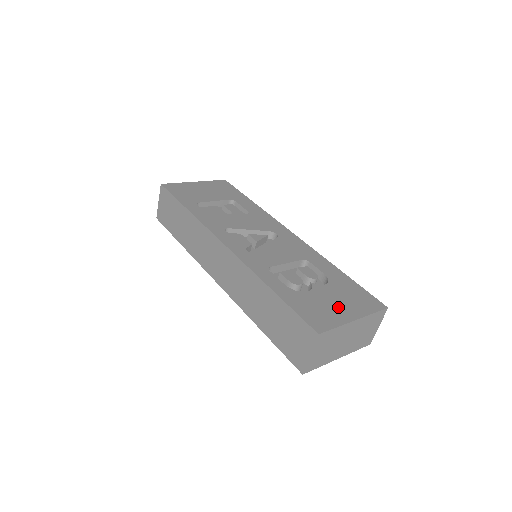
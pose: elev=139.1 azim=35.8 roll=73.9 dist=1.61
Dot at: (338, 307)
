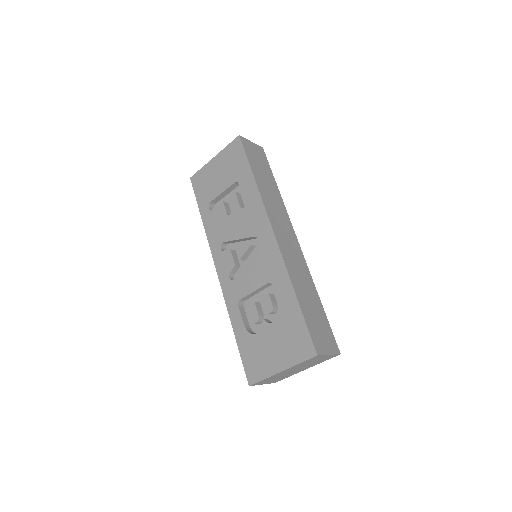
Dot at: (273, 354)
